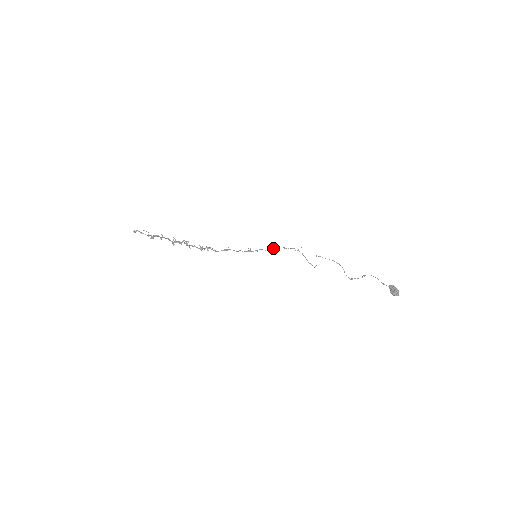
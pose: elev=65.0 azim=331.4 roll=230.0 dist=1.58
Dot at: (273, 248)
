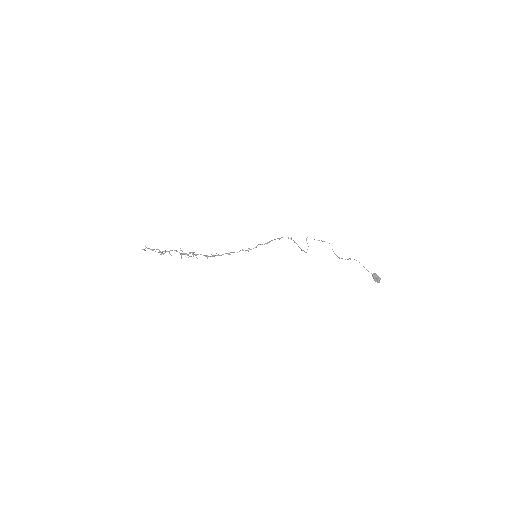
Dot at: (269, 241)
